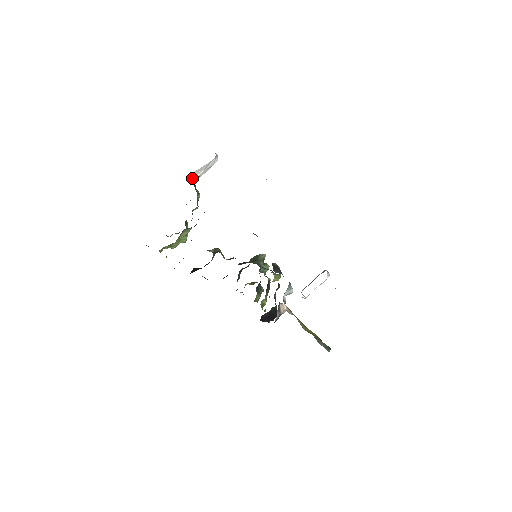
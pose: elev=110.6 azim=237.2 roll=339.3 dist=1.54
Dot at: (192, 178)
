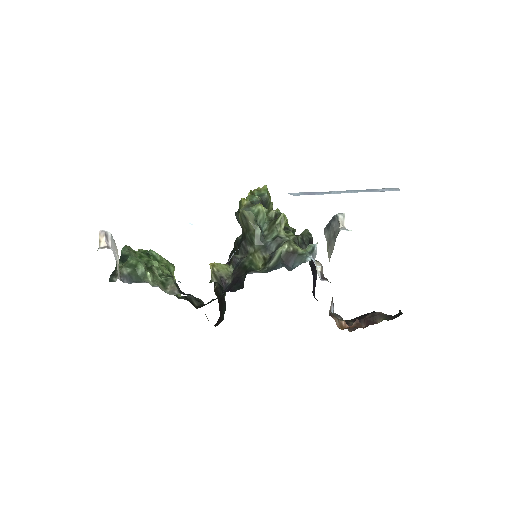
Dot at: (124, 278)
